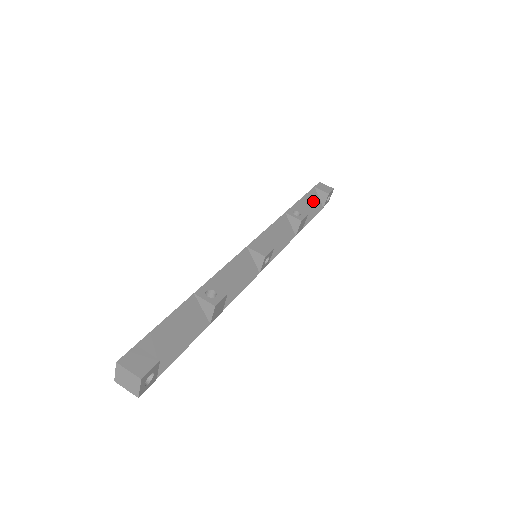
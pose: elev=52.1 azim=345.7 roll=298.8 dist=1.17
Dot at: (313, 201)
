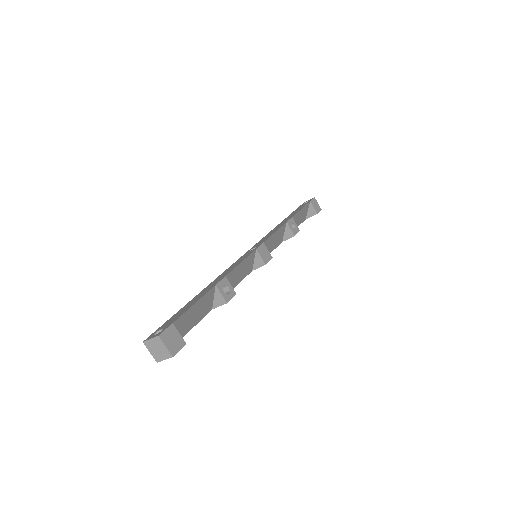
Dot at: (304, 213)
